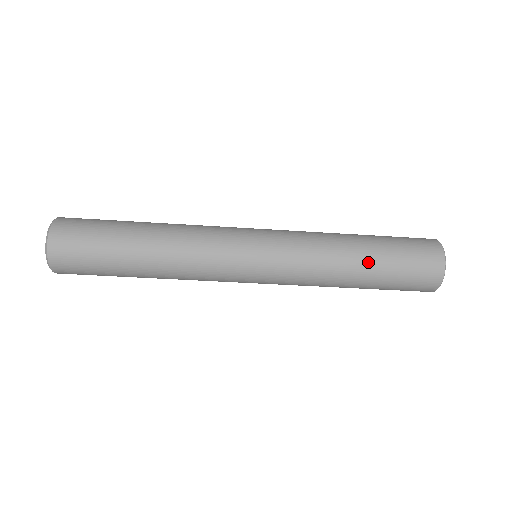
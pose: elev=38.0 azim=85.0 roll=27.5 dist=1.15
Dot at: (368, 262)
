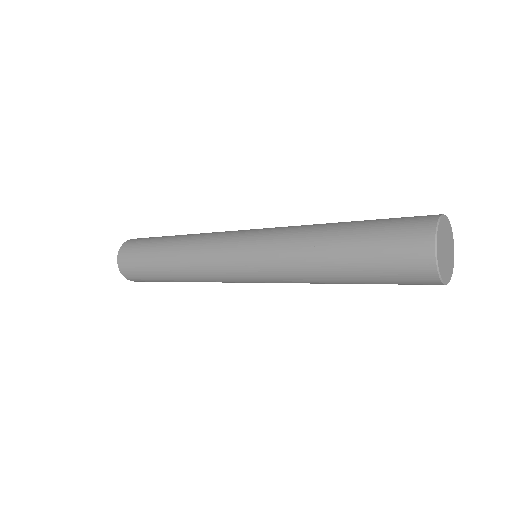
Dot at: (347, 281)
